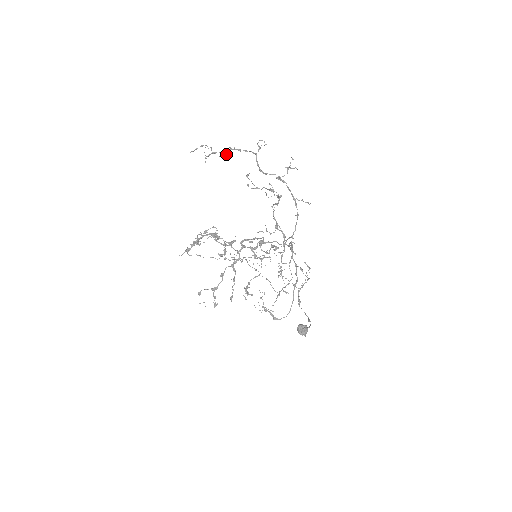
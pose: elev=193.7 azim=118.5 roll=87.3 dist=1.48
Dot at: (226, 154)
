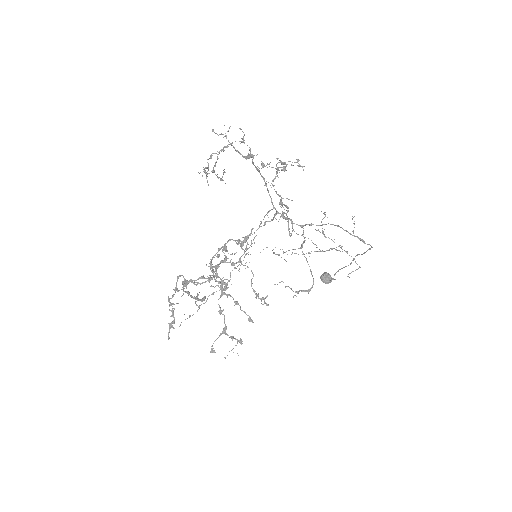
Dot at: (208, 167)
